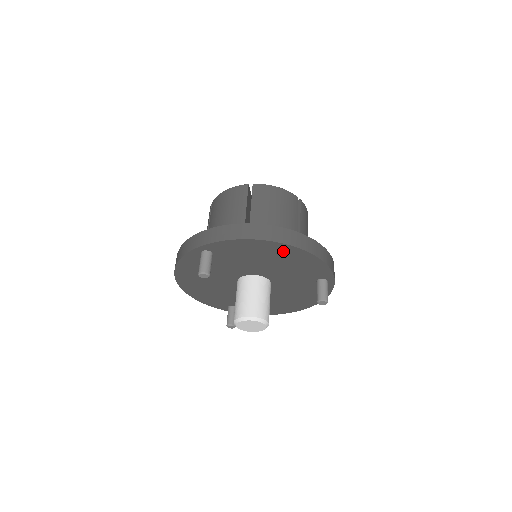
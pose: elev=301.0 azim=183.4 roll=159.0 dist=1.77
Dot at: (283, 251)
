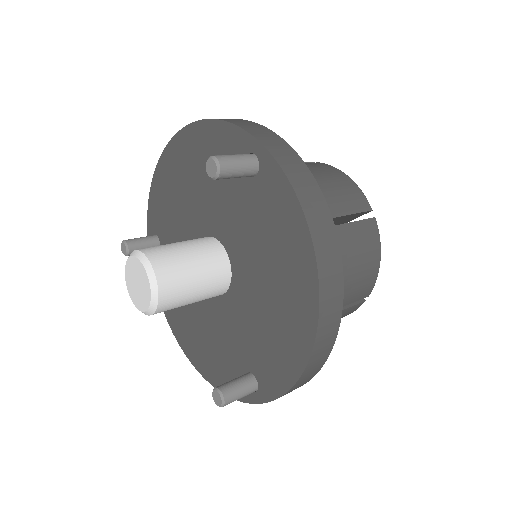
Dot at: (179, 155)
